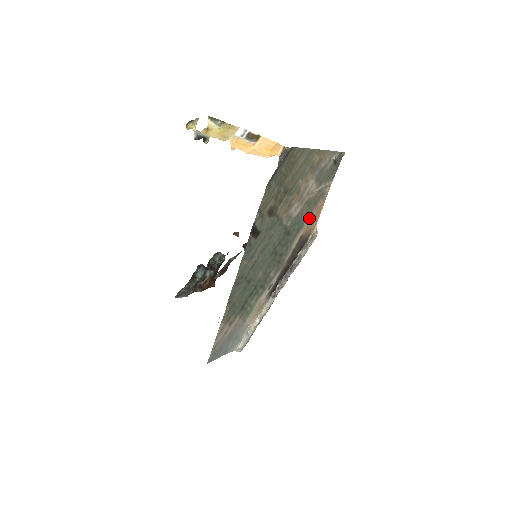
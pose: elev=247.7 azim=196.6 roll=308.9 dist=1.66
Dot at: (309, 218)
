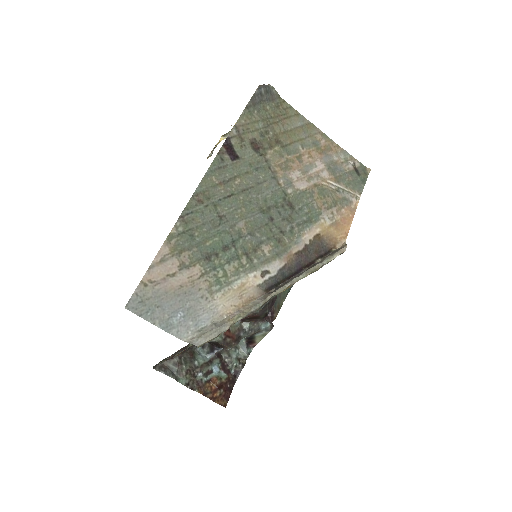
Dot at: (328, 218)
